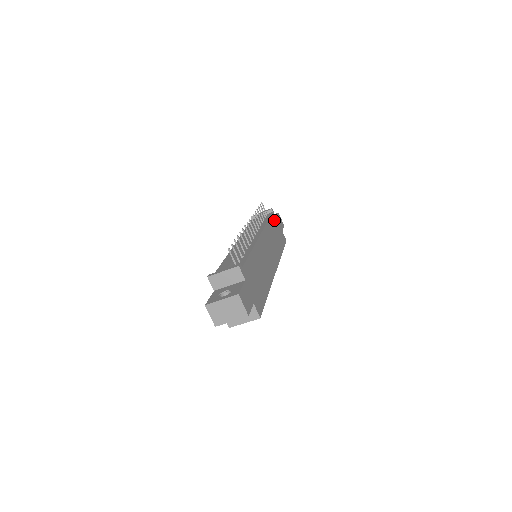
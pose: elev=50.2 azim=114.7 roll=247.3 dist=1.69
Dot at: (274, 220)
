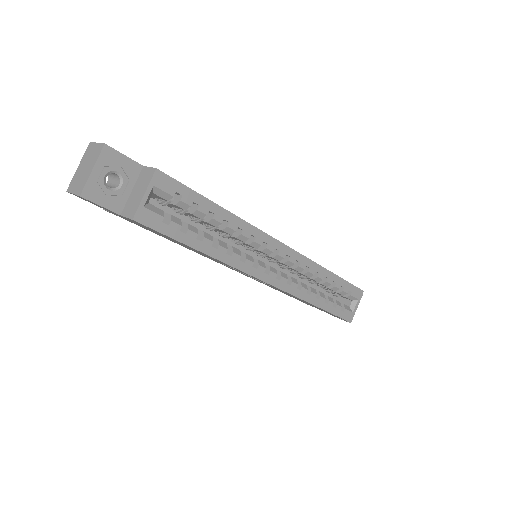
Dot at: occluded
